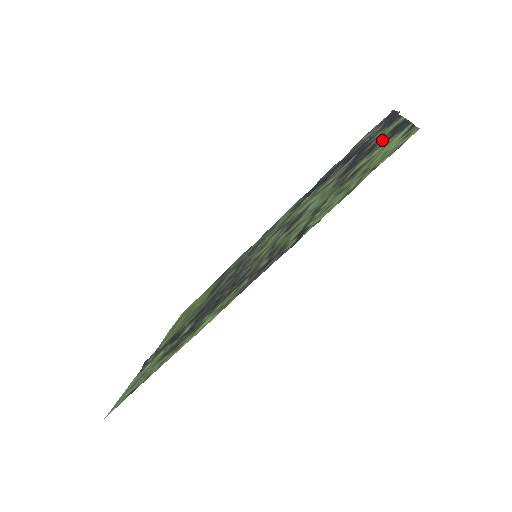
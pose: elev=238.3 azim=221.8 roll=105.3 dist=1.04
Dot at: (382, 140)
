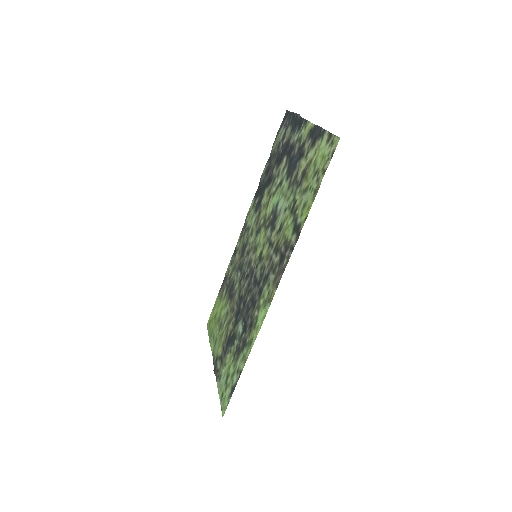
Dot at: (307, 144)
